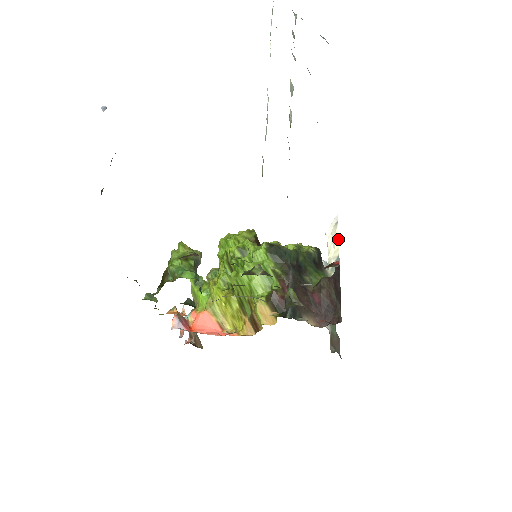
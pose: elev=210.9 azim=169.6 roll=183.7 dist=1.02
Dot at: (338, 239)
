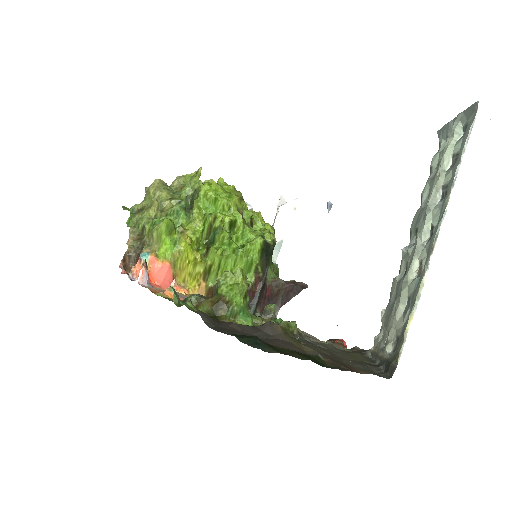
Dot at: (289, 225)
